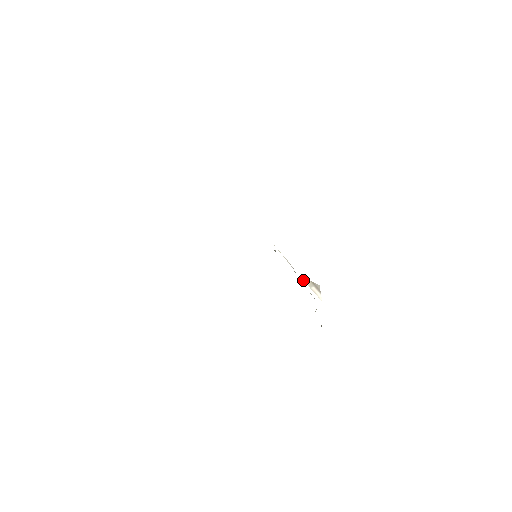
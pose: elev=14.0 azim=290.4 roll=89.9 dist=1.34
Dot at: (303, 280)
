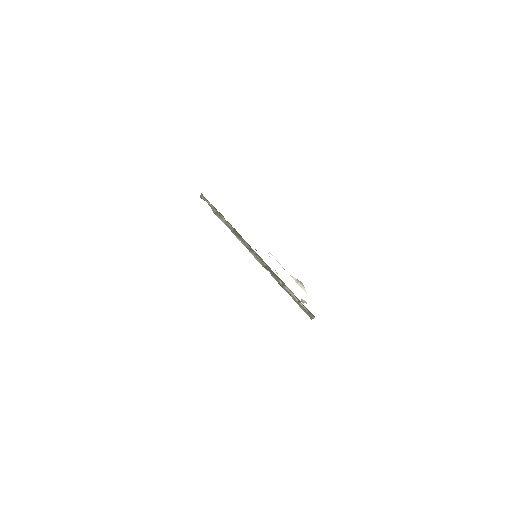
Dot at: (292, 277)
